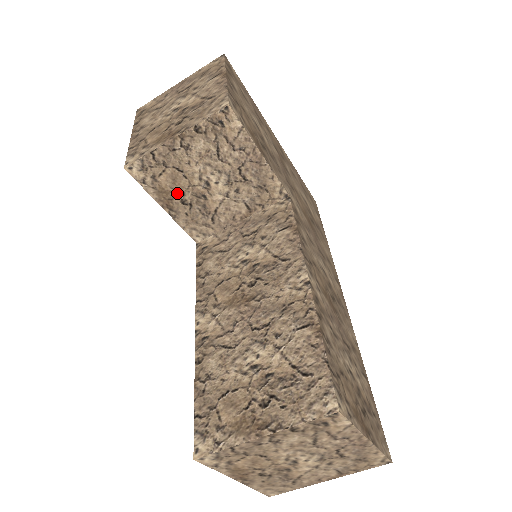
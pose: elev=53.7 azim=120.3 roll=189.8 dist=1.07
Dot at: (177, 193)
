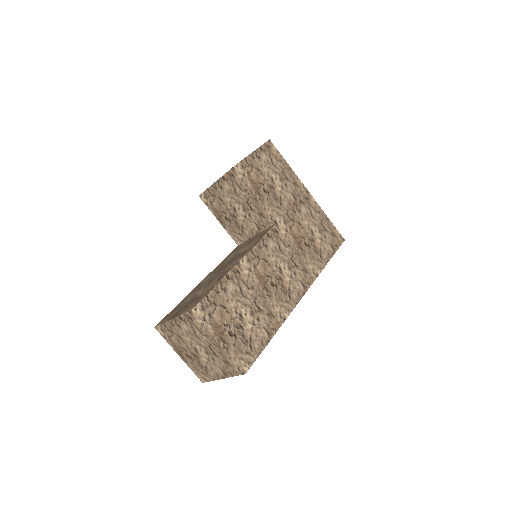
Dot at: (223, 213)
